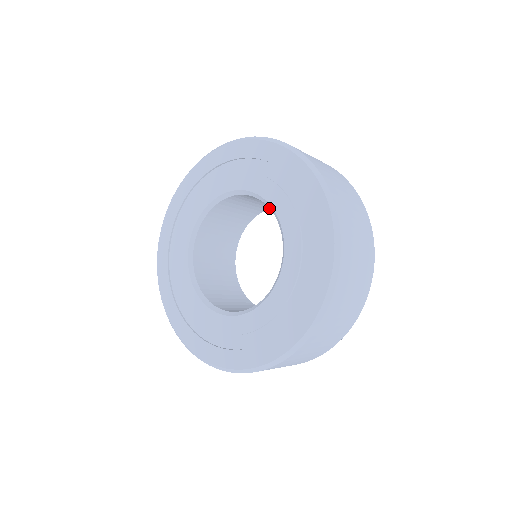
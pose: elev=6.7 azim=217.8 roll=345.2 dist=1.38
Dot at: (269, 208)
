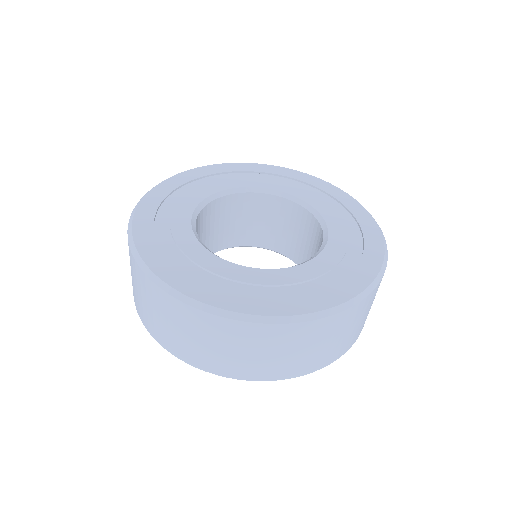
Dot at: occluded
